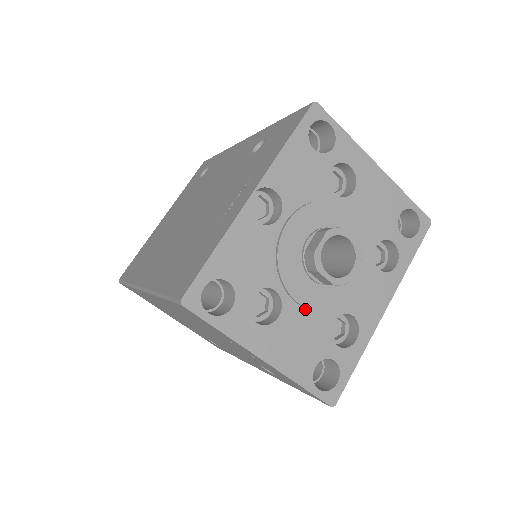
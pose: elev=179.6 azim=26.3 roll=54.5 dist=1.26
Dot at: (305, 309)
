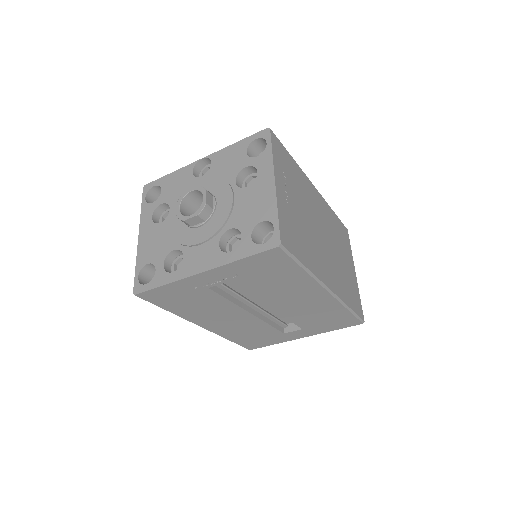
Dot at: (171, 230)
